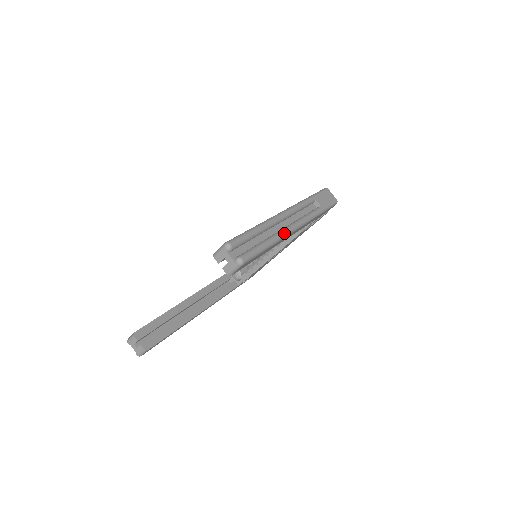
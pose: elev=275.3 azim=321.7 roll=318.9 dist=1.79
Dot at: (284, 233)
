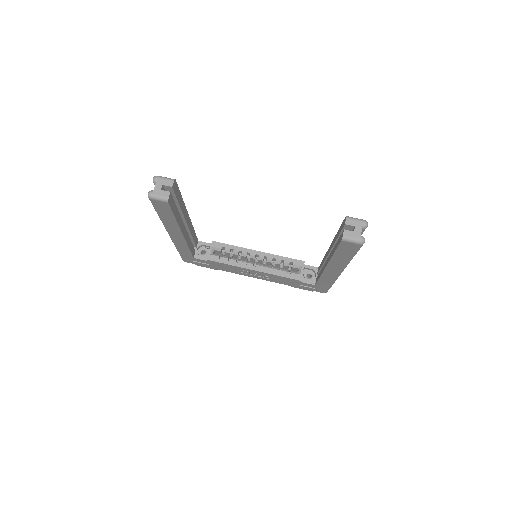
Dot at: occluded
